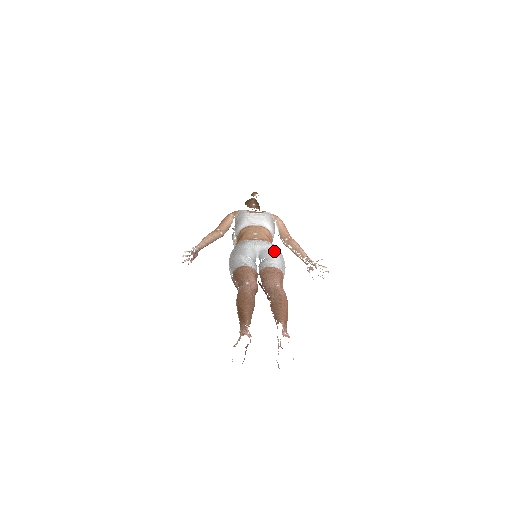
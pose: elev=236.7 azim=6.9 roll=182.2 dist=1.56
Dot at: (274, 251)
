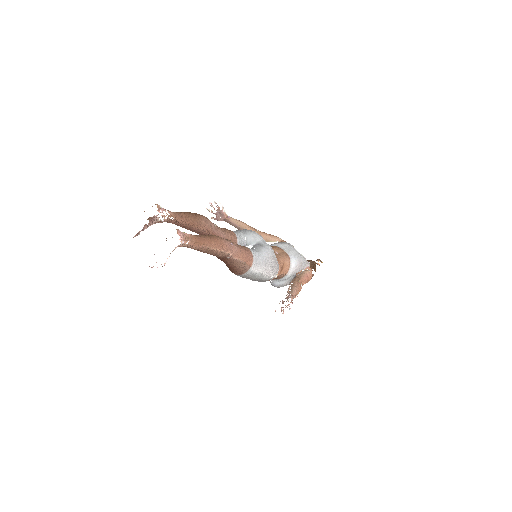
Dot at: (267, 250)
